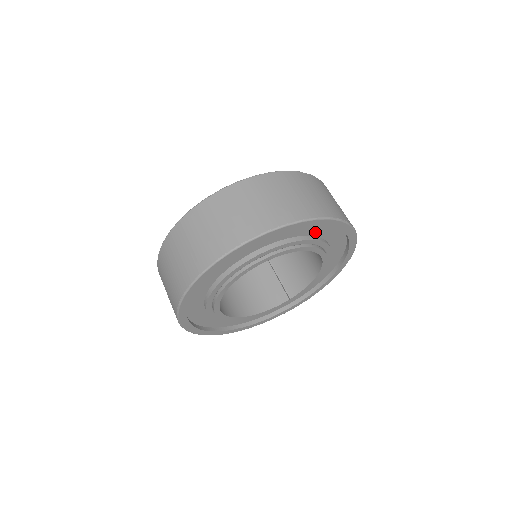
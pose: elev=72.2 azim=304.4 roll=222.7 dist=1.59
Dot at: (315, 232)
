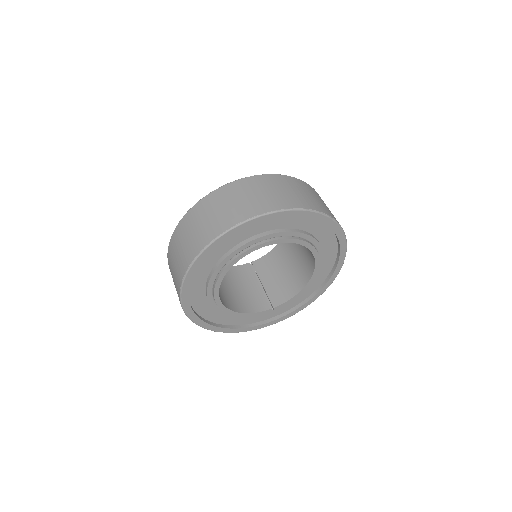
Dot at: (319, 235)
